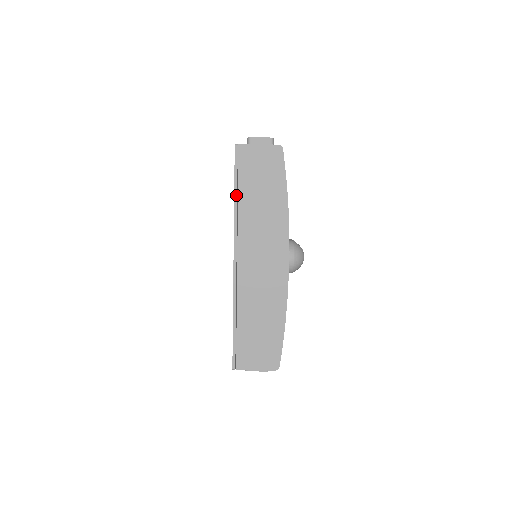
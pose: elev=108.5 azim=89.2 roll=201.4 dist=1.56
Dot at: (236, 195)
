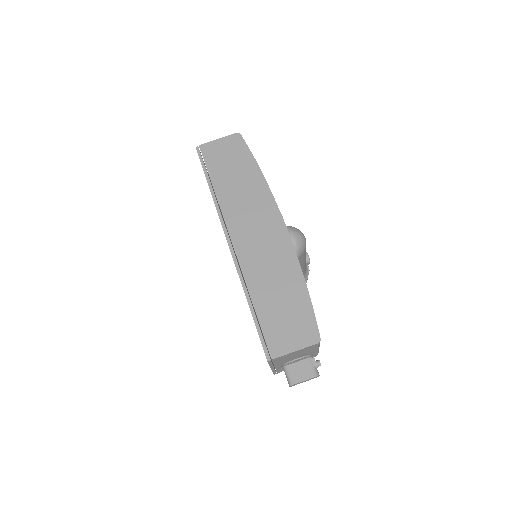
Dot at: (210, 186)
